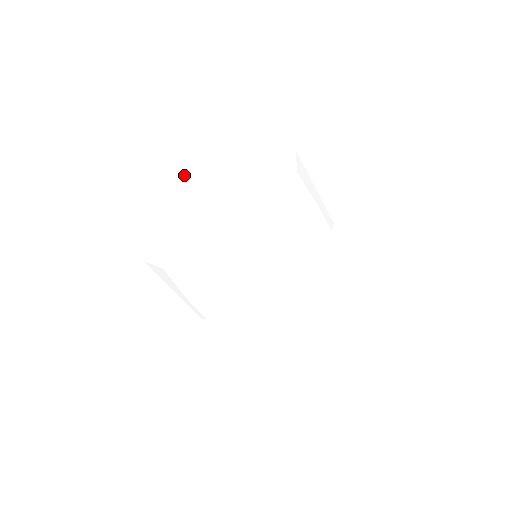
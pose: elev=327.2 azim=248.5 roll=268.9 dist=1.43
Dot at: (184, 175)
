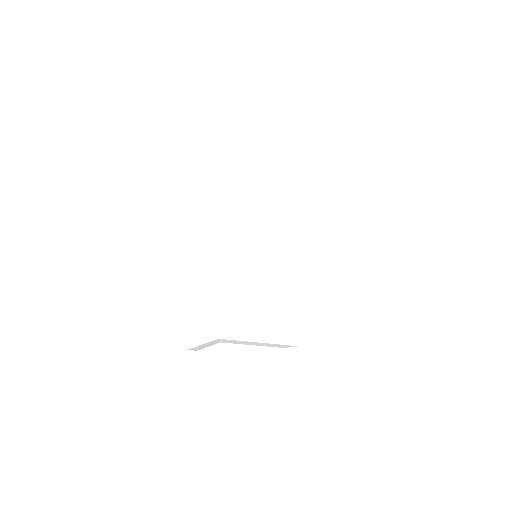
Dot at: (218, 223)
